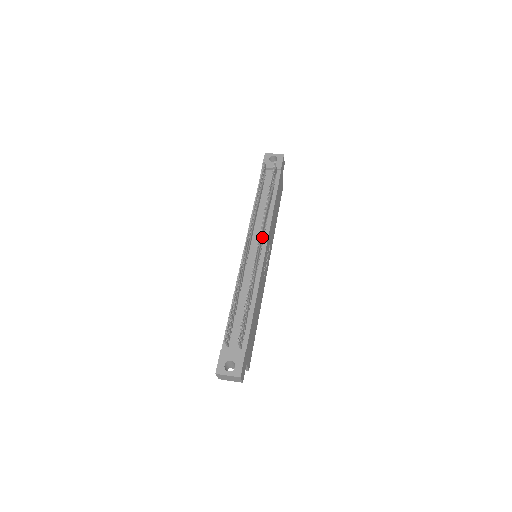
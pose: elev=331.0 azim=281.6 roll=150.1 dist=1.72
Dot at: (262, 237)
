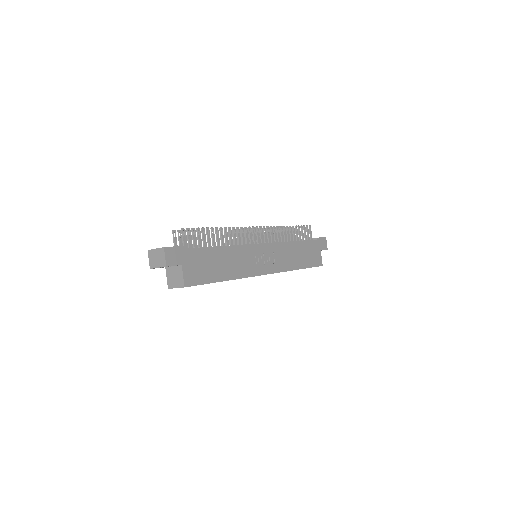
Dot at: (265, 236)
